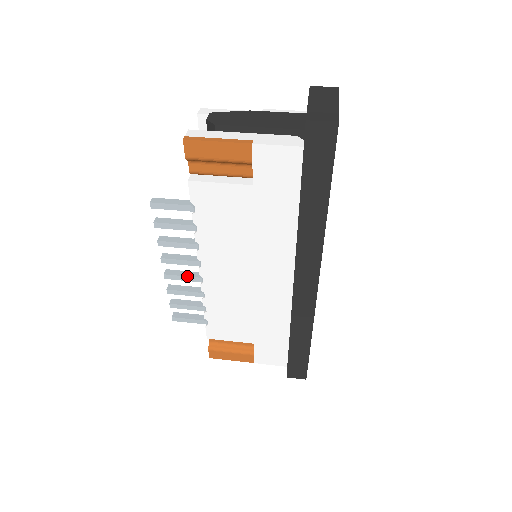
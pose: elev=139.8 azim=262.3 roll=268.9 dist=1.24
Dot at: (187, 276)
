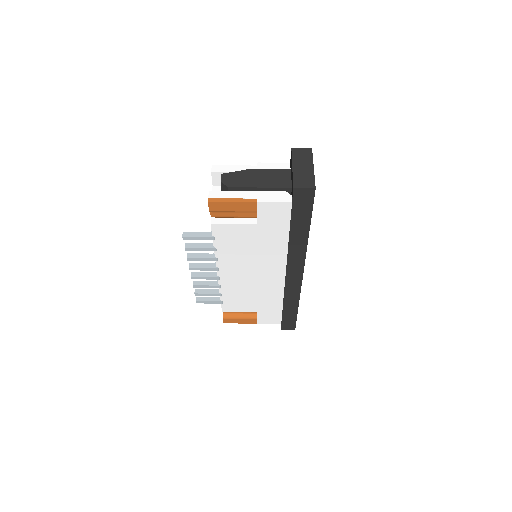
Dot at: (208, 277)
